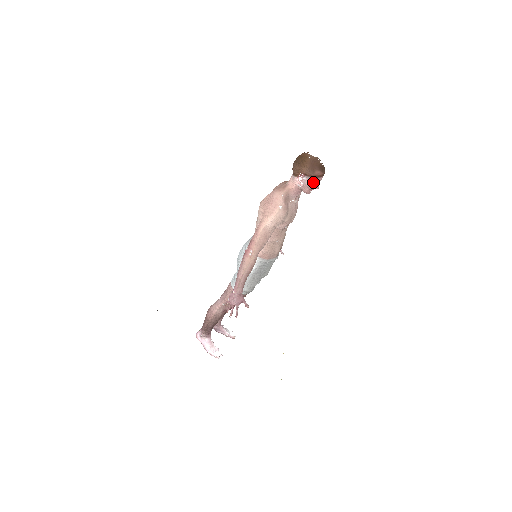
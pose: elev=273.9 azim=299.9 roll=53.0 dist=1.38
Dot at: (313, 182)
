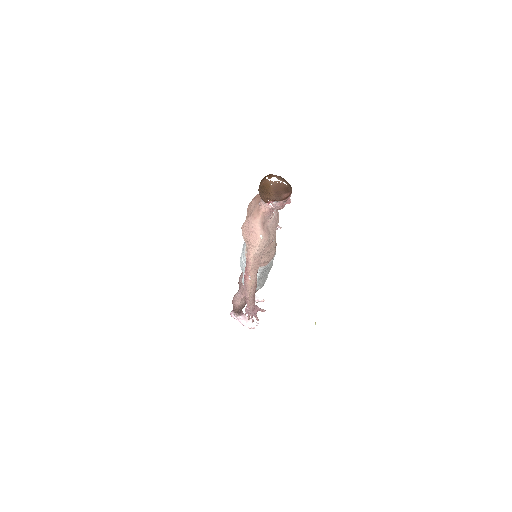
Dot at: (283, 202)
